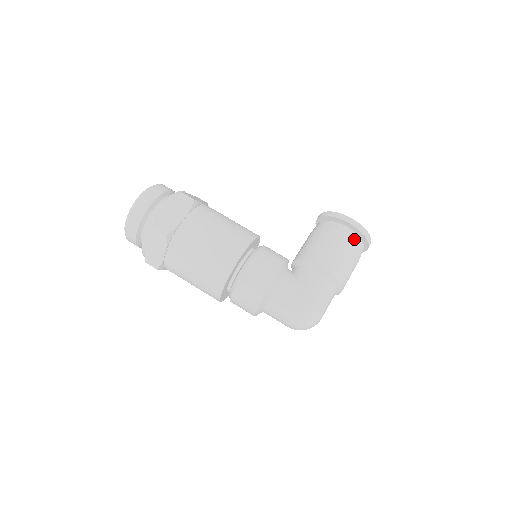
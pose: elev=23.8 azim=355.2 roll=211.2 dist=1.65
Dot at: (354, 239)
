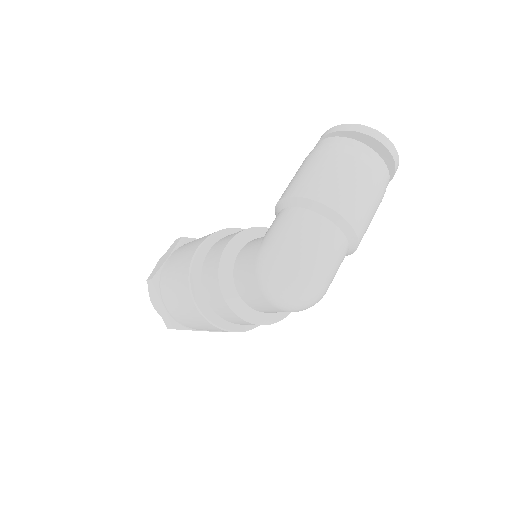
Dot at: (333, 143)
